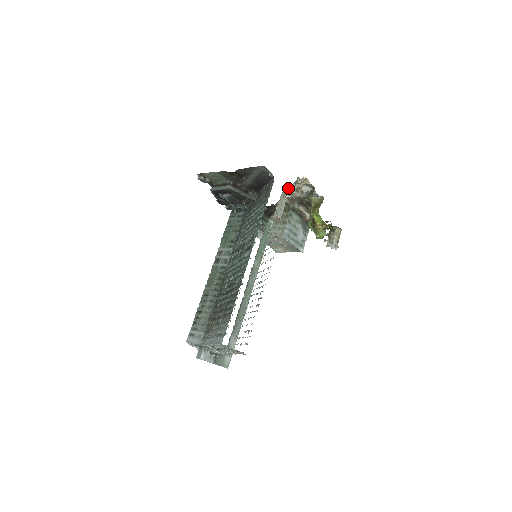
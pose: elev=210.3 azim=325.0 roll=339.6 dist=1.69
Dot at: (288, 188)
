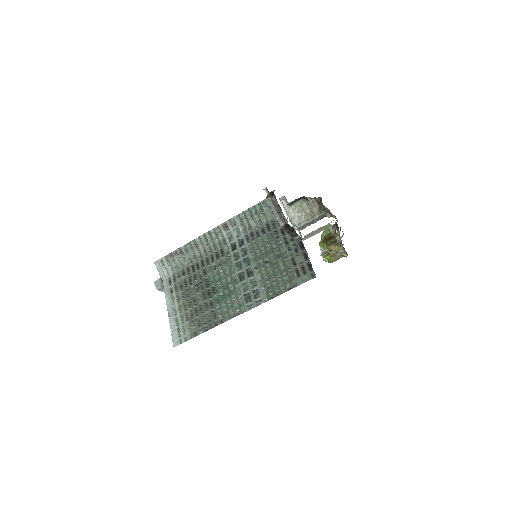
Dot at: occluded
